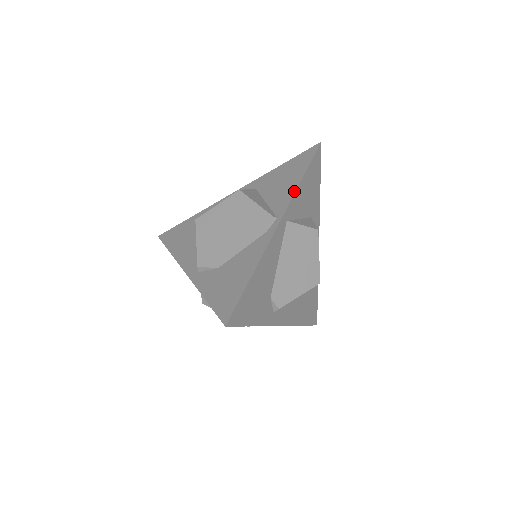
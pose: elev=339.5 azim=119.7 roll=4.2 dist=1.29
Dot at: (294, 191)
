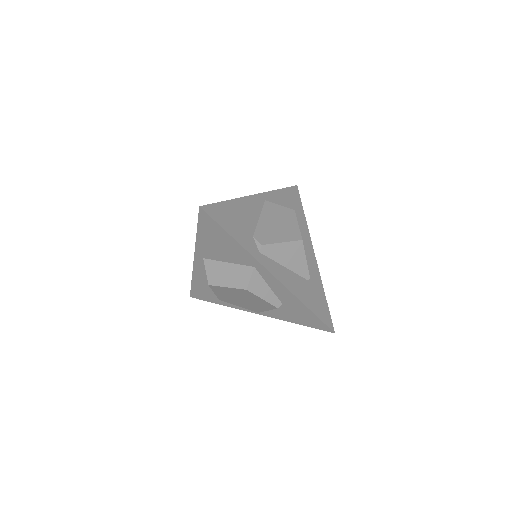
Dot at: (271, 191)
